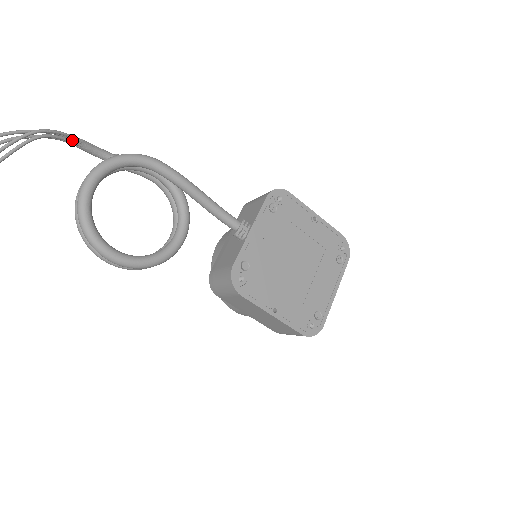
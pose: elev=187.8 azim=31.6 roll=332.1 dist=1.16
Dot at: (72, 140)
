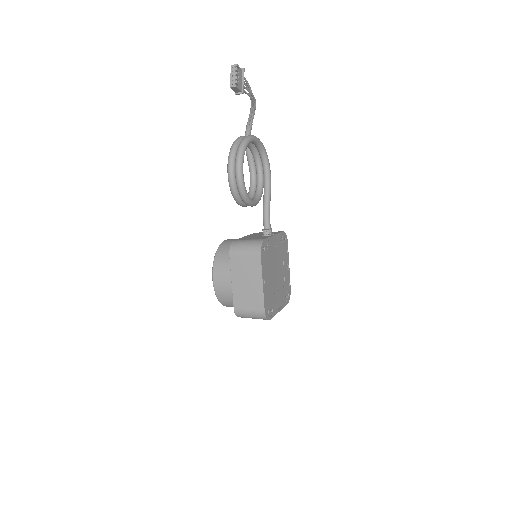
Dot at: occluded
